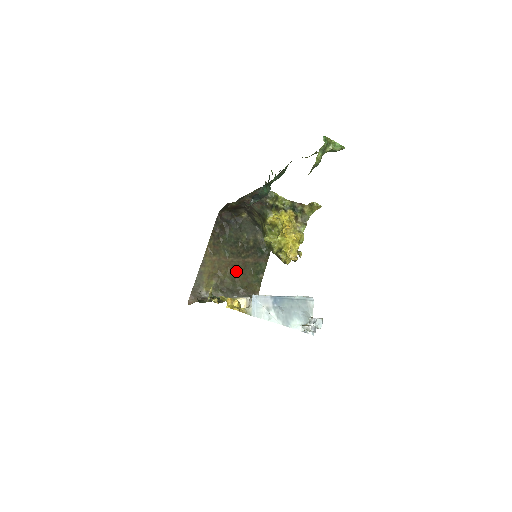
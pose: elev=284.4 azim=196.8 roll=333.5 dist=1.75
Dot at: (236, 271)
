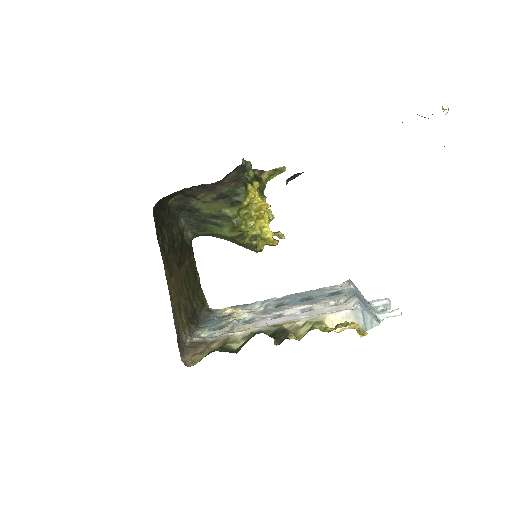
Dot at: (187, 286)
